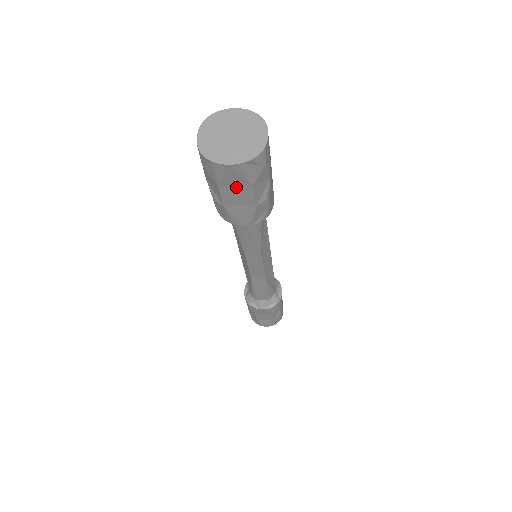
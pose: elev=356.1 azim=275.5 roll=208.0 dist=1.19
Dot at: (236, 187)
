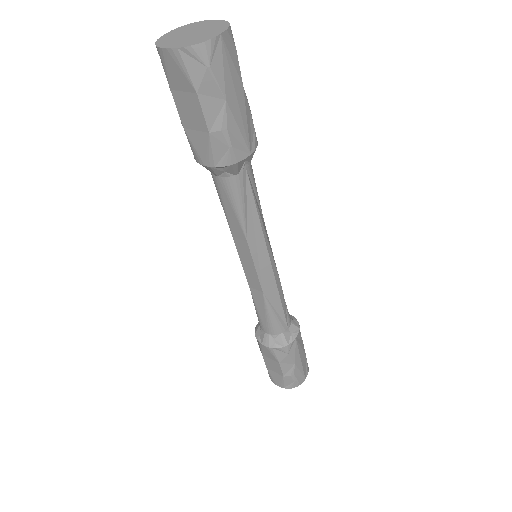
Dot at: (185, 94)
